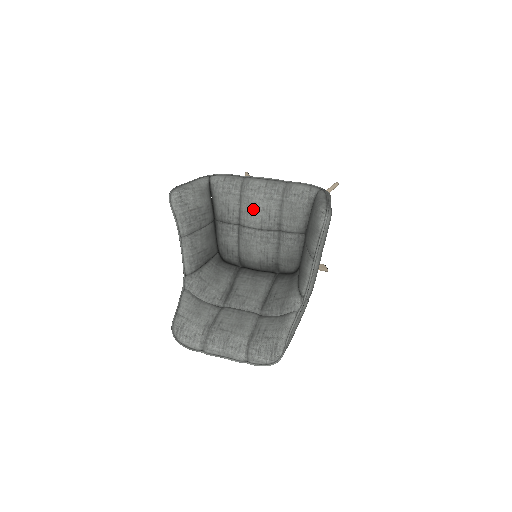
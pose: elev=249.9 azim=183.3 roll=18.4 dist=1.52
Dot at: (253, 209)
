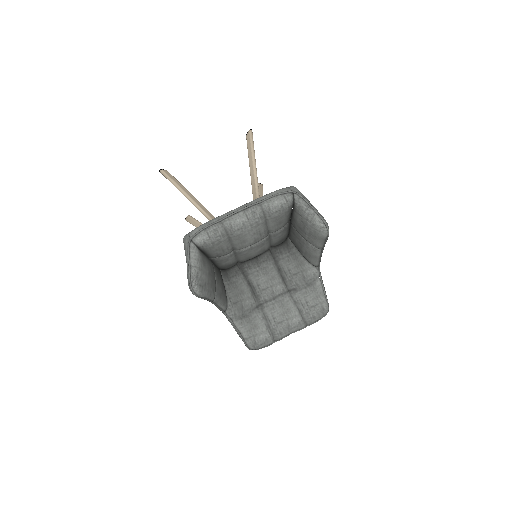
Dot at: (245, 239)
